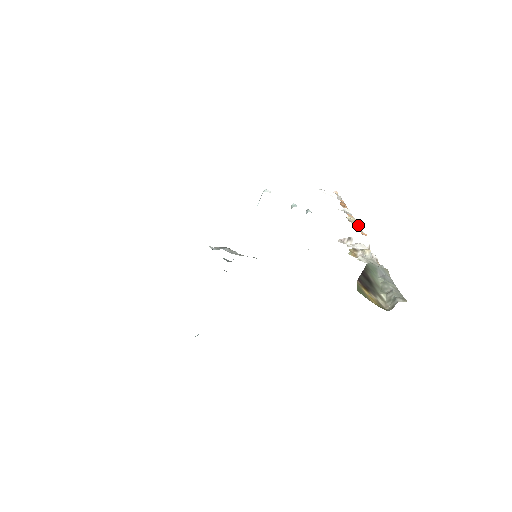
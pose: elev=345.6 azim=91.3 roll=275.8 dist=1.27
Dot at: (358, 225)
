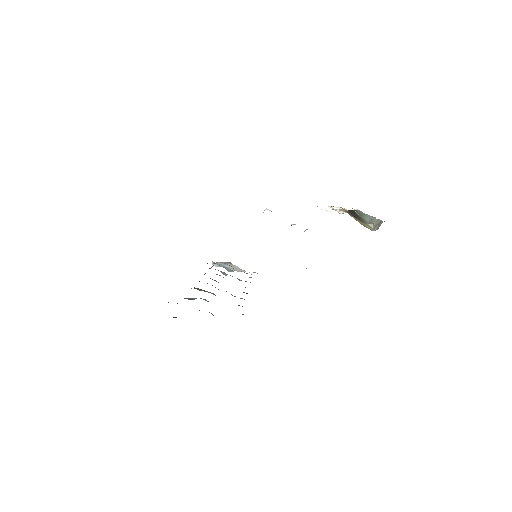
Dot at: occluded
